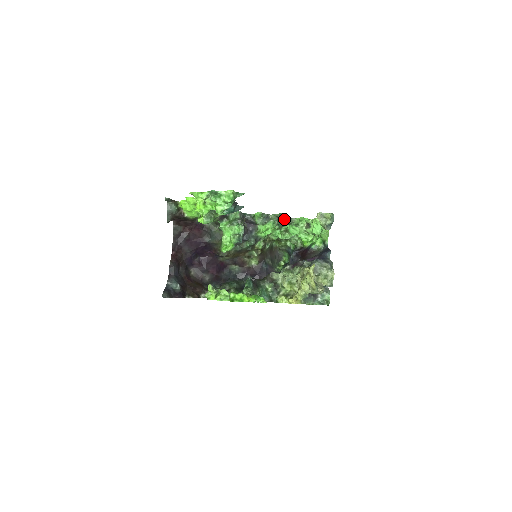
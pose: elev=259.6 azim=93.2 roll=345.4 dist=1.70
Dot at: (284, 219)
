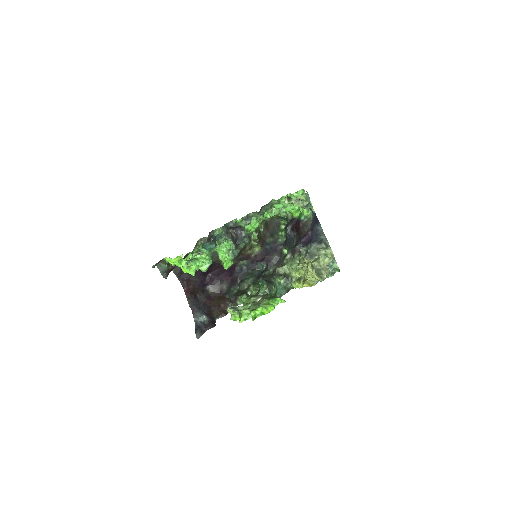
Dot at: (264, 207)
